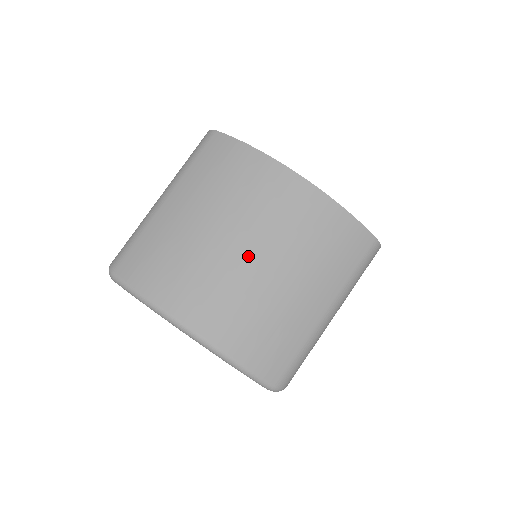
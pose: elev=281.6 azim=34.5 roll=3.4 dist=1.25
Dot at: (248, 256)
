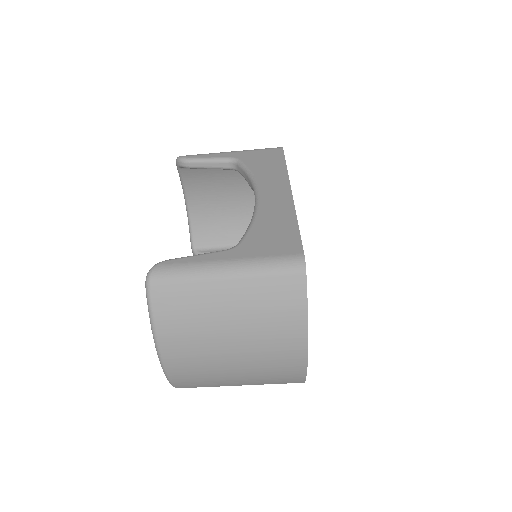
Dot at: (231, 357)
